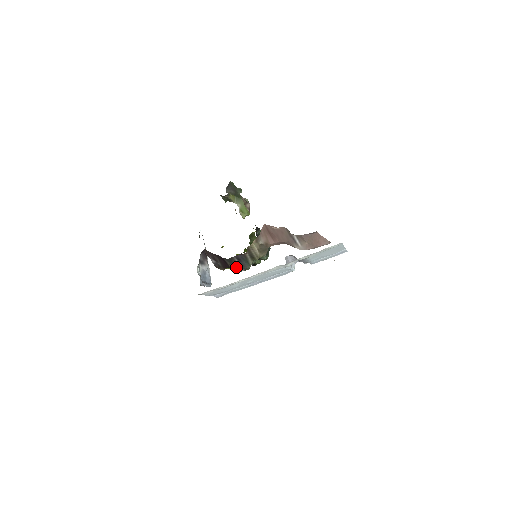
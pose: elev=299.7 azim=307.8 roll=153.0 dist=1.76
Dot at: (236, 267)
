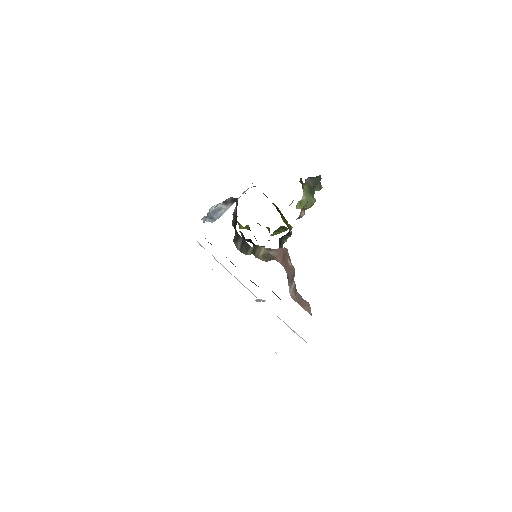
Dot at: (237, 242)
